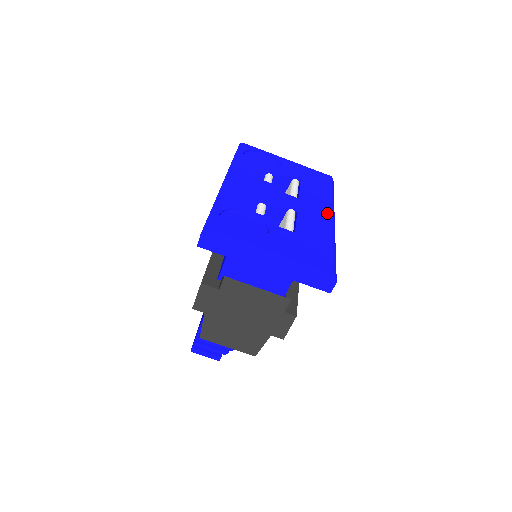
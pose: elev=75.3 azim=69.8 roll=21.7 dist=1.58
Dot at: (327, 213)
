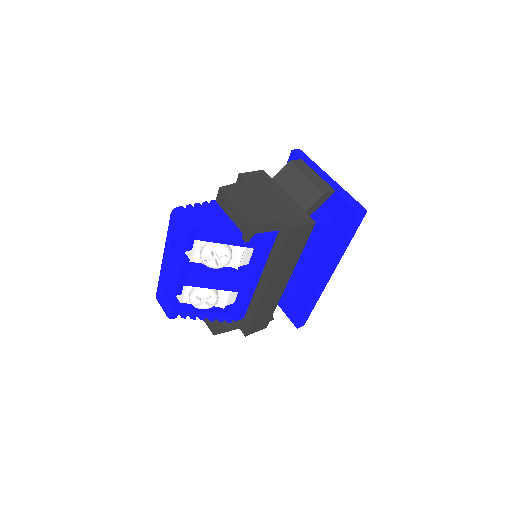
Dot at: occluded
